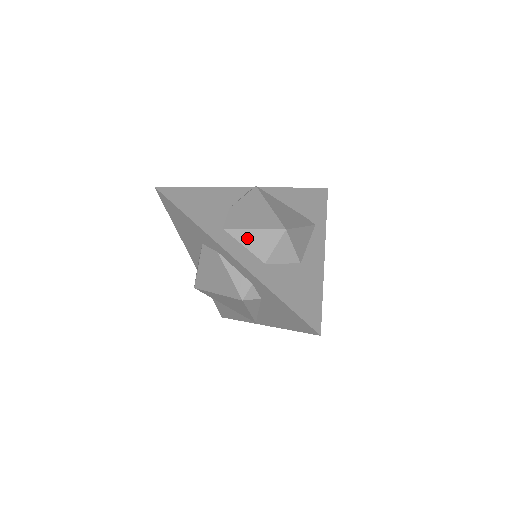
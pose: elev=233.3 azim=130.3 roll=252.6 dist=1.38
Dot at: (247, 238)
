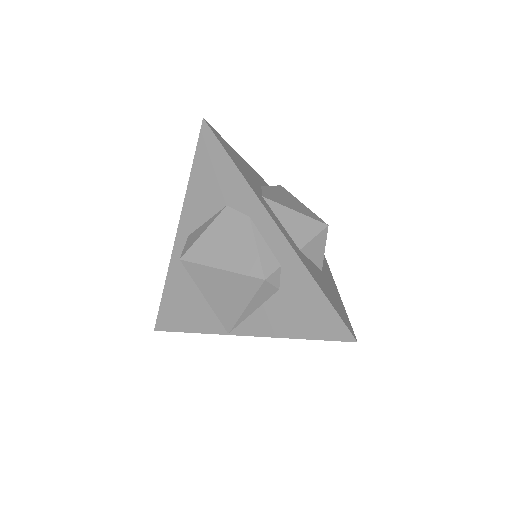
Dot at: (286, 216)
